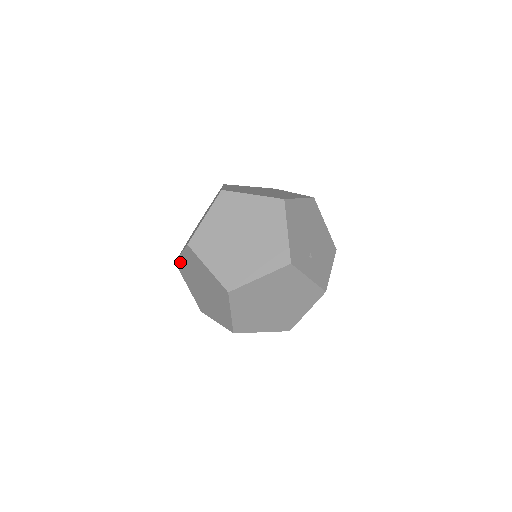
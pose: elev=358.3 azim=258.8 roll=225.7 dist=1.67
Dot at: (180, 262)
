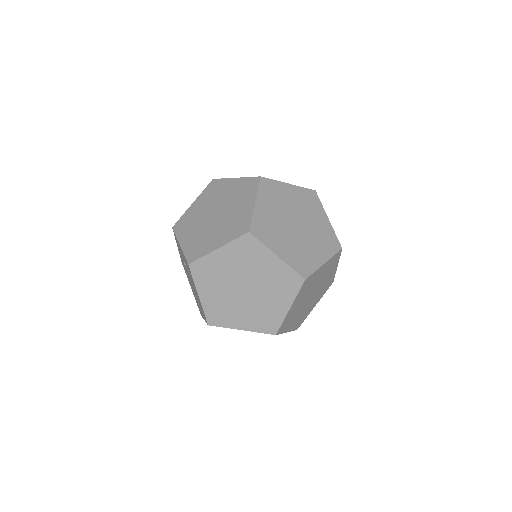
Dot at: (226, 327)
